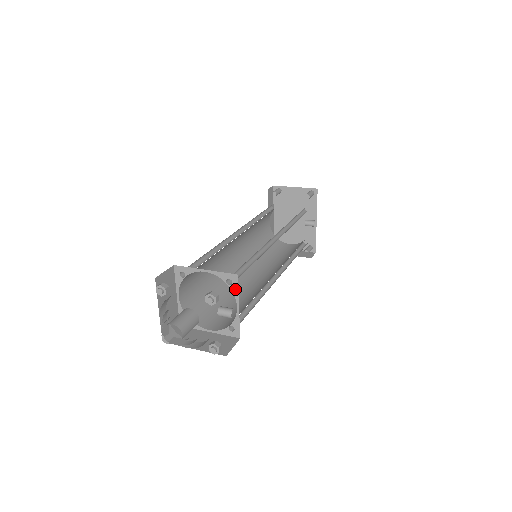
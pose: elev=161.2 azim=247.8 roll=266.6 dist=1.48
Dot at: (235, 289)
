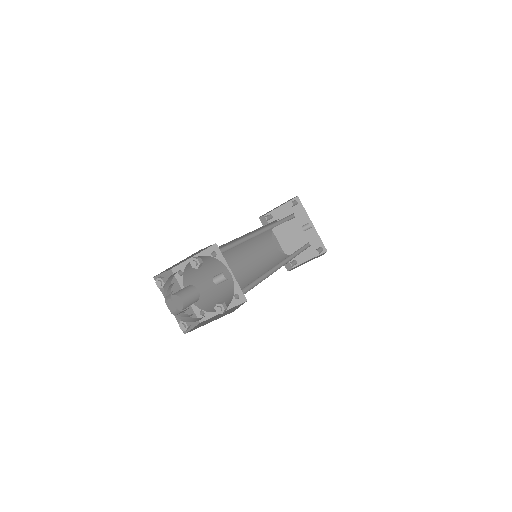
Dot at: (221, 257)
